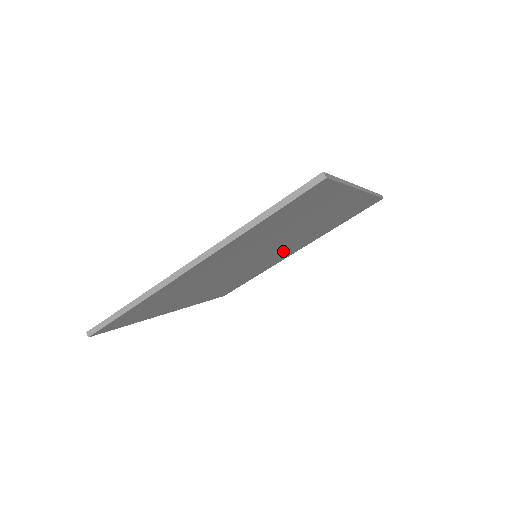
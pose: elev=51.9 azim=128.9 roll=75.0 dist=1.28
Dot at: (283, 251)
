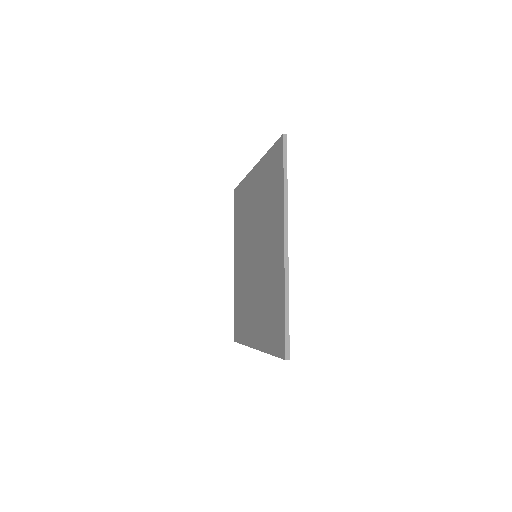
Dot at: occluded
